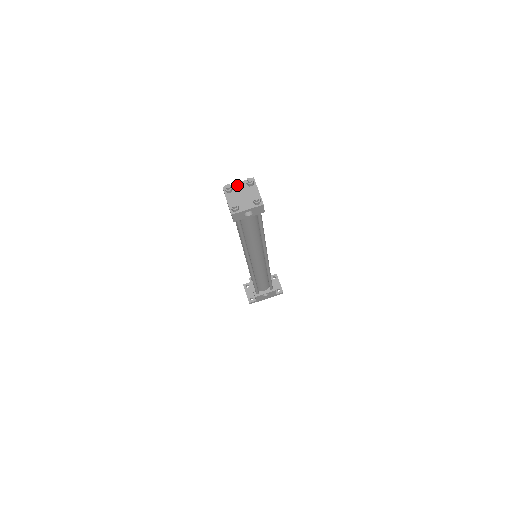
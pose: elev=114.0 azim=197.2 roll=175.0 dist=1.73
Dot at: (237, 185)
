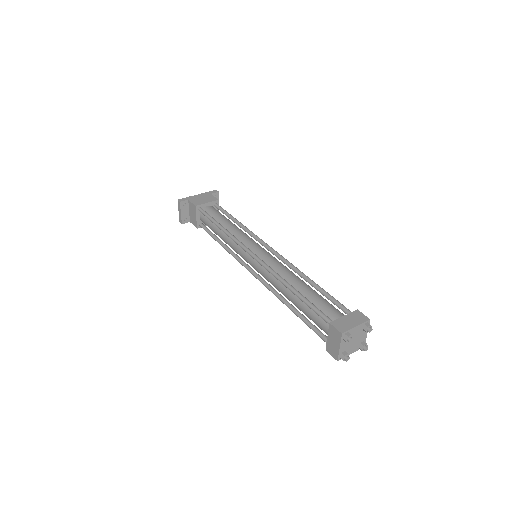
Dot at: (355, 330)
